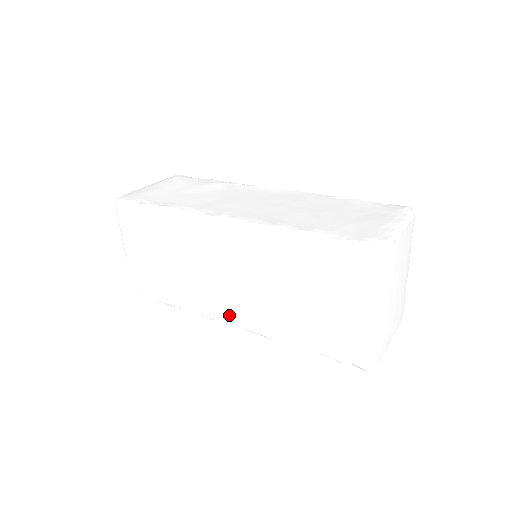
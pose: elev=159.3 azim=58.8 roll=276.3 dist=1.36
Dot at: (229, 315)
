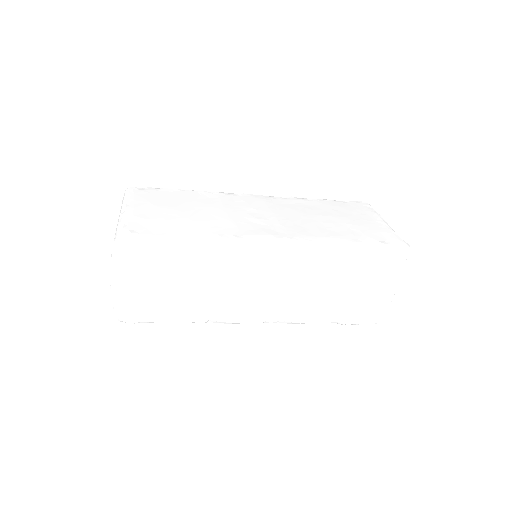
Dot at: (268, 233)
